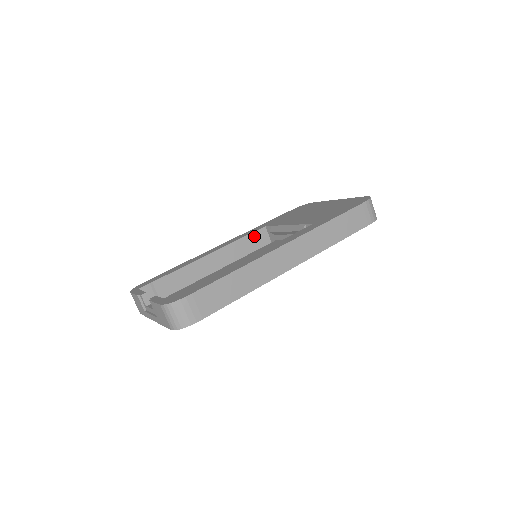
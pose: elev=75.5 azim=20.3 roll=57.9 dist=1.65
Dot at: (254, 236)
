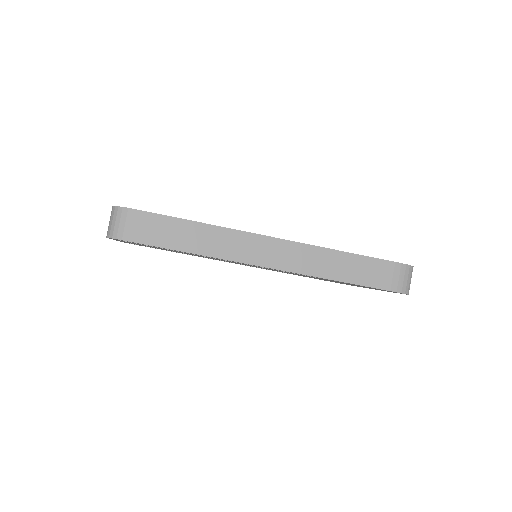
Dot at: occluded
